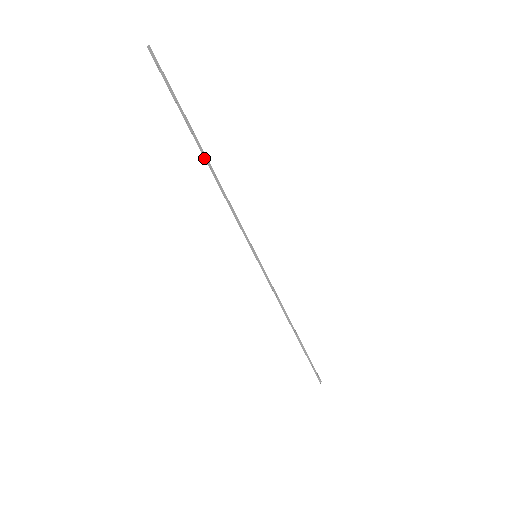
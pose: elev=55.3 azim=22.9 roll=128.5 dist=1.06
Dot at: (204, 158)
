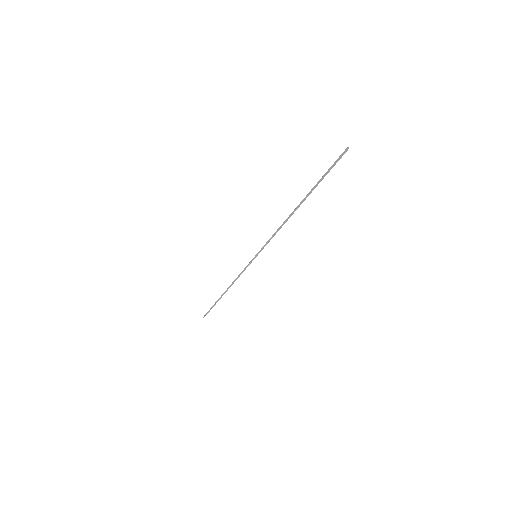
Dot at: (297, 206)
